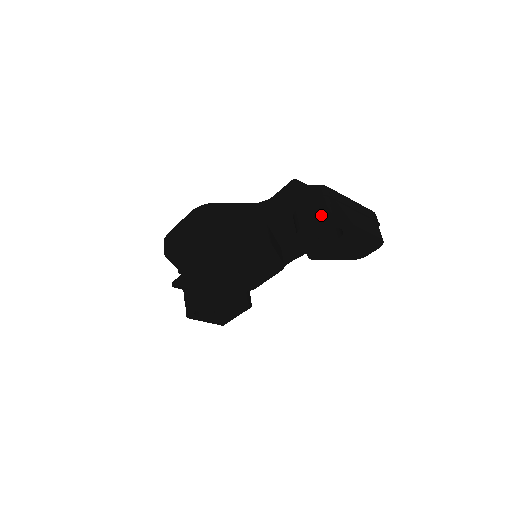
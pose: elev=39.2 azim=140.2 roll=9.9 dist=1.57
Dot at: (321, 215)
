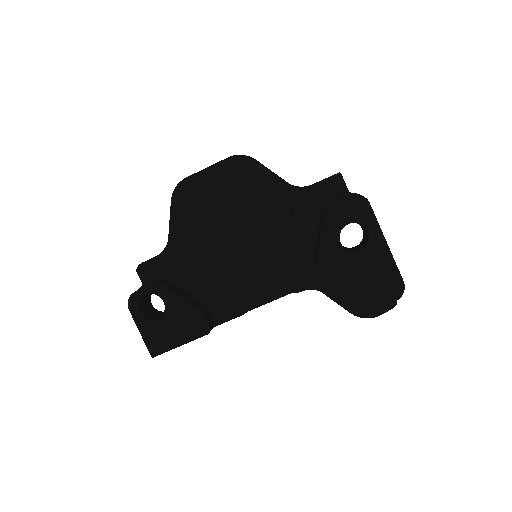
Dot at: (358, 195)
